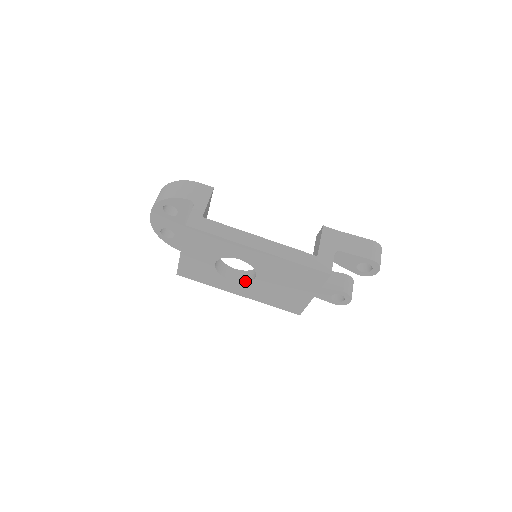
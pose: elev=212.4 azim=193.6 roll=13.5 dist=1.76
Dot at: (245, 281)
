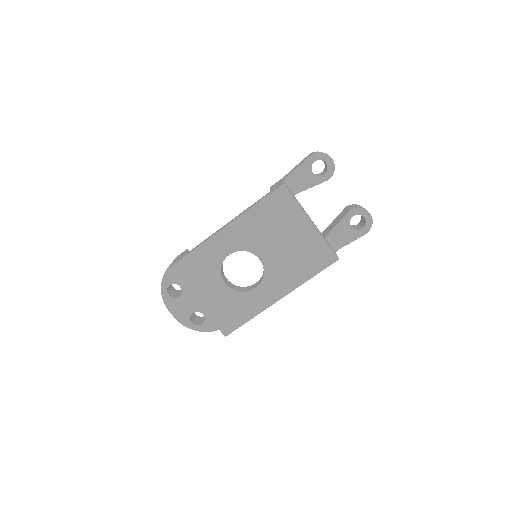
Dot at: (263, 276)
